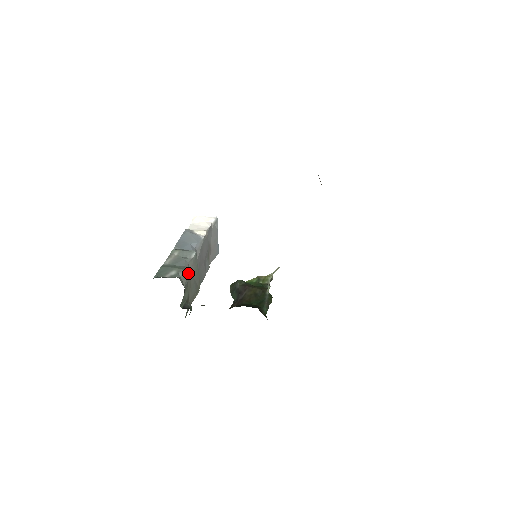
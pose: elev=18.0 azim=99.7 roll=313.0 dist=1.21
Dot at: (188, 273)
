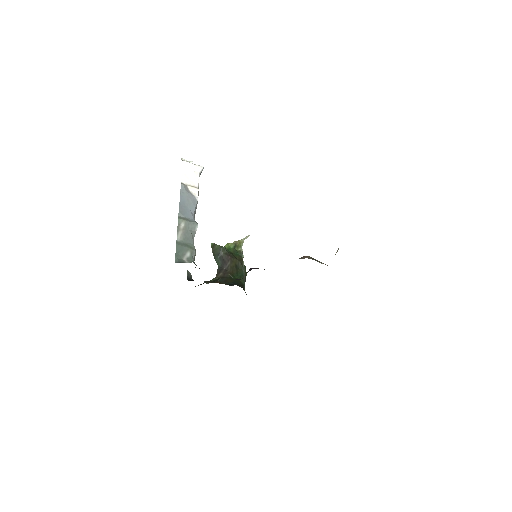
Dot at: occluded
